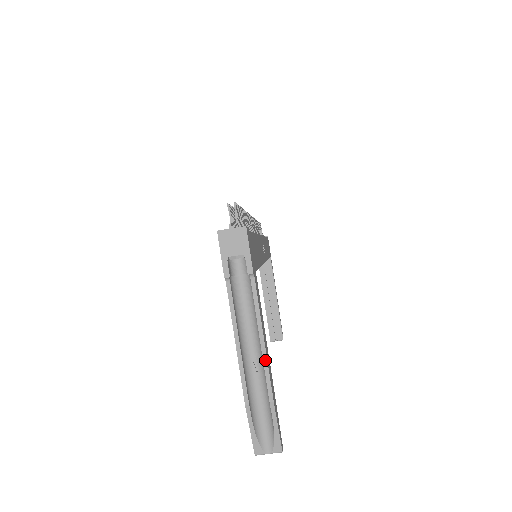
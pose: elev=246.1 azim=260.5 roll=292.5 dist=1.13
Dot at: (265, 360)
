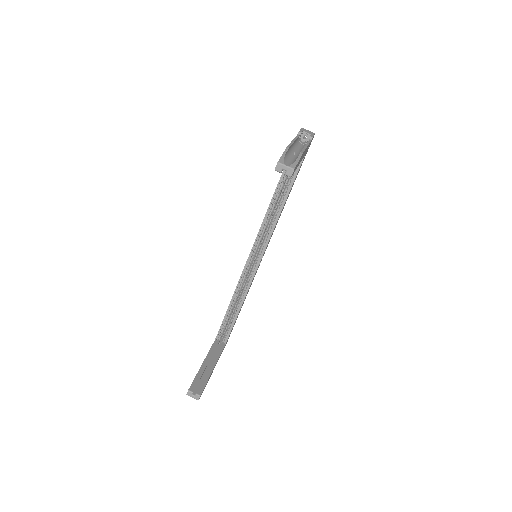
Dot at: (305, 148)
